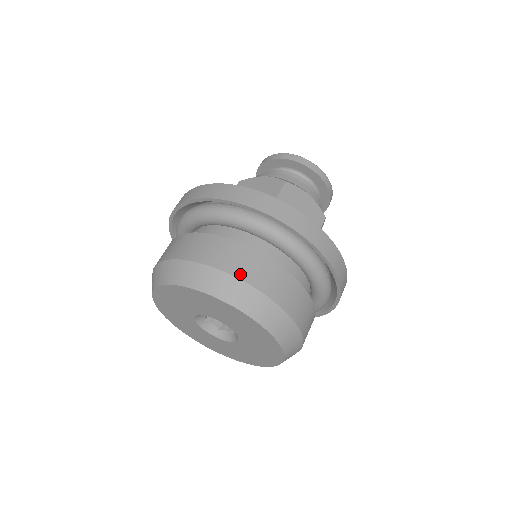
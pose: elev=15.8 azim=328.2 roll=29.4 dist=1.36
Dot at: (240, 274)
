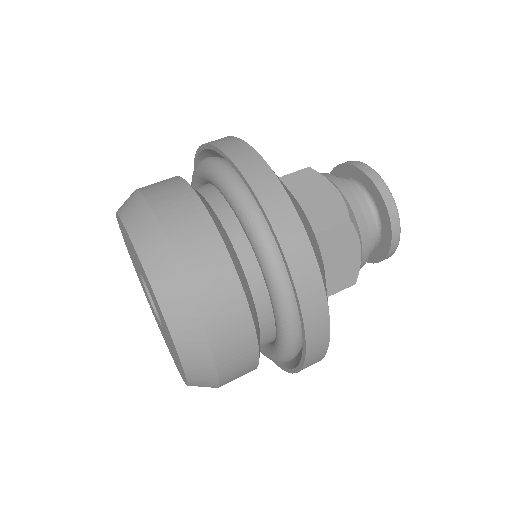
Dot at: (201, 299)
